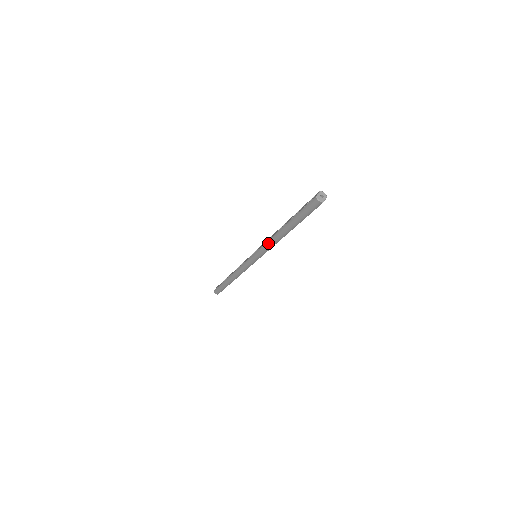
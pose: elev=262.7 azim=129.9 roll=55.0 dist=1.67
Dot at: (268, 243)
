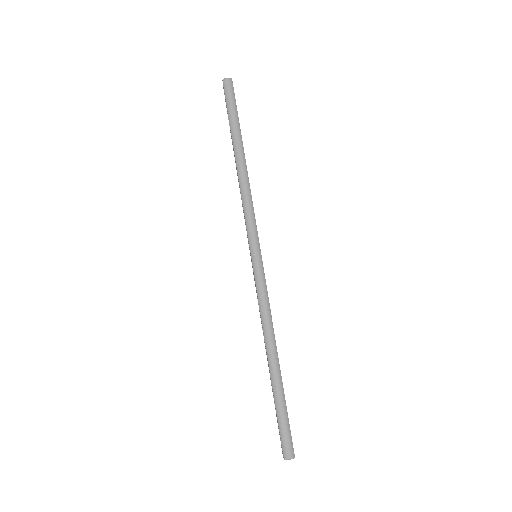
Dot at: (244, 198)
